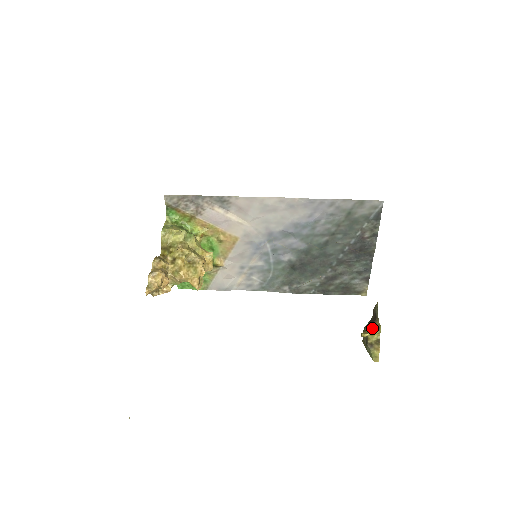
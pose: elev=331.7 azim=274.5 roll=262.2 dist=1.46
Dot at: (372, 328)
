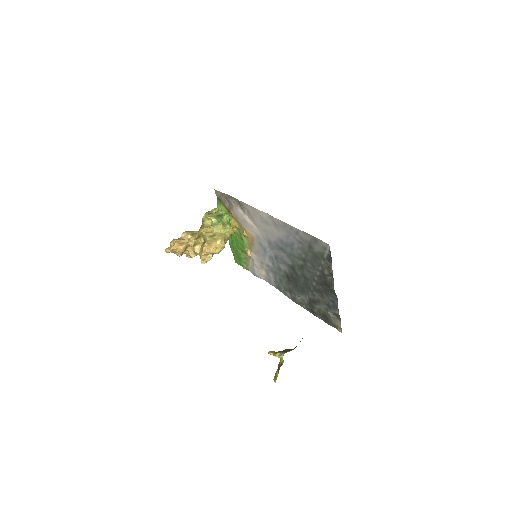
Dot at: (279, 351)
